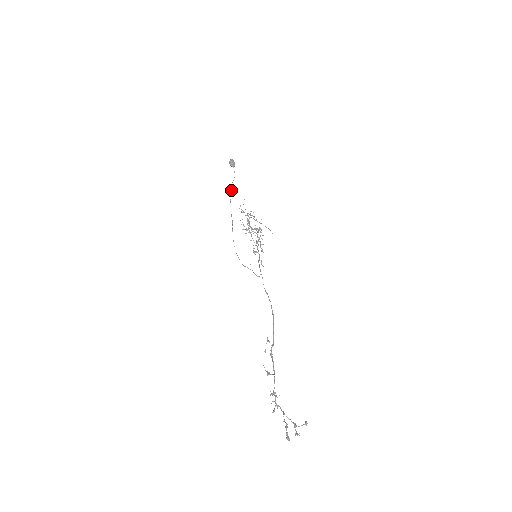
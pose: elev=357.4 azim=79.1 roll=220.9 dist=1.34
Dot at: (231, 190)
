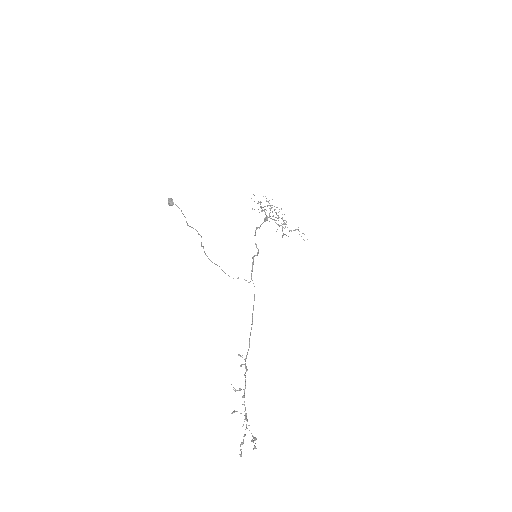
Dot at: (186, 222)
